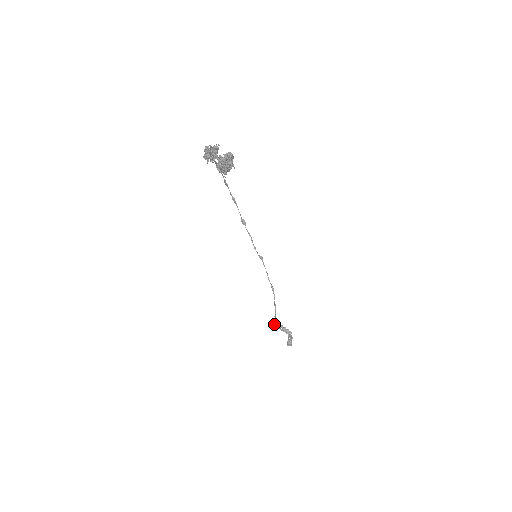
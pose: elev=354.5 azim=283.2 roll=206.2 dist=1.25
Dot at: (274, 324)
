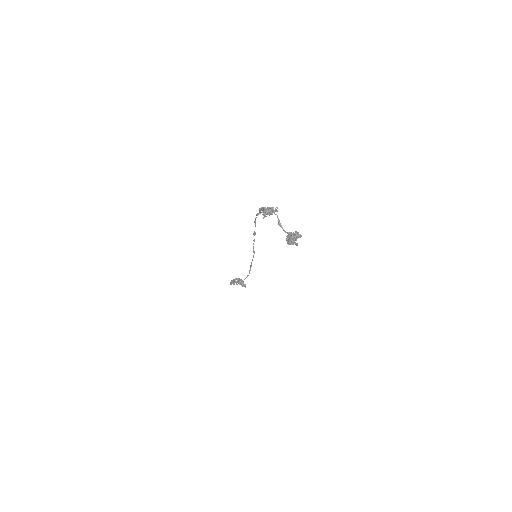
Dot at: occluded
